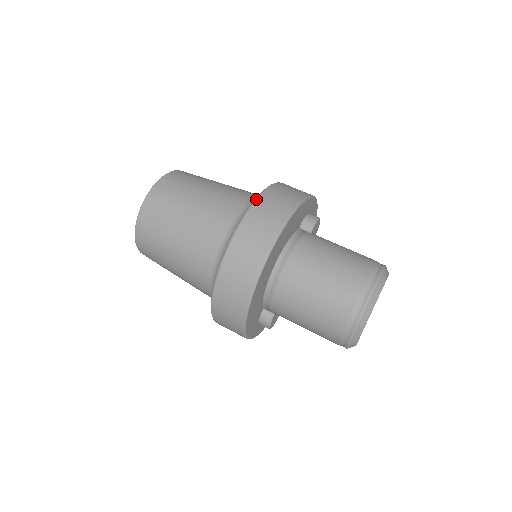
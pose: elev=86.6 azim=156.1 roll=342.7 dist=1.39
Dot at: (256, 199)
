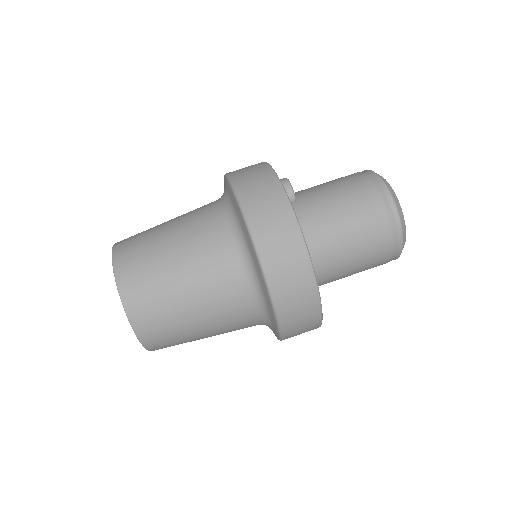
Dot at: (250, 230)
